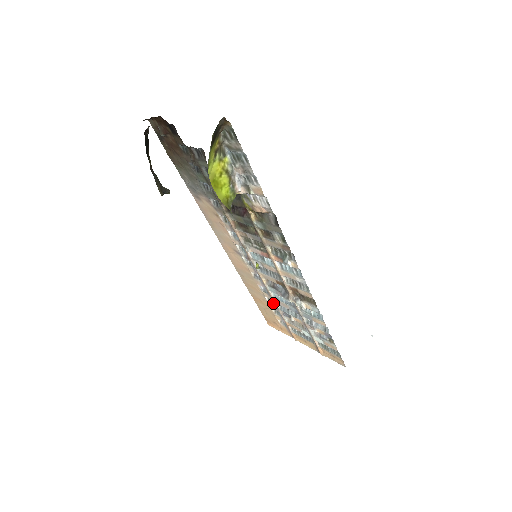
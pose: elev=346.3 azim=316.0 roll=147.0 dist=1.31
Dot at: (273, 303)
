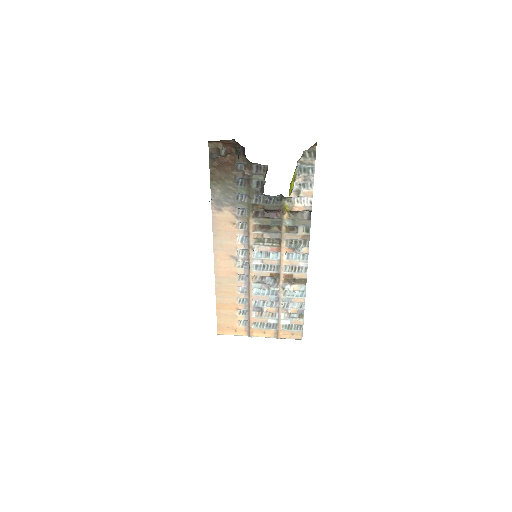
Dot at: (245, 302)
